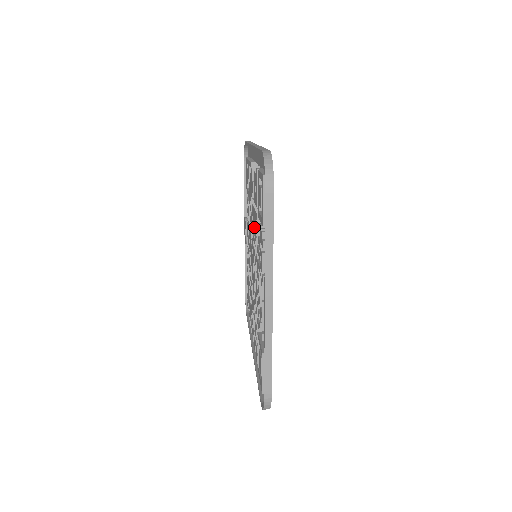
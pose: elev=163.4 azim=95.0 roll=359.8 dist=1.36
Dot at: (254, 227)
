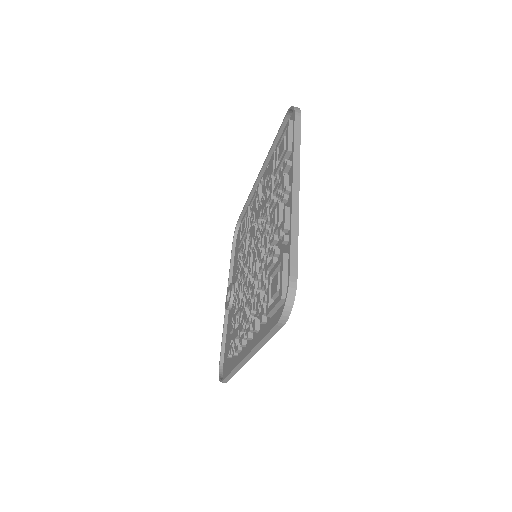
Dot at: (262, 211)
